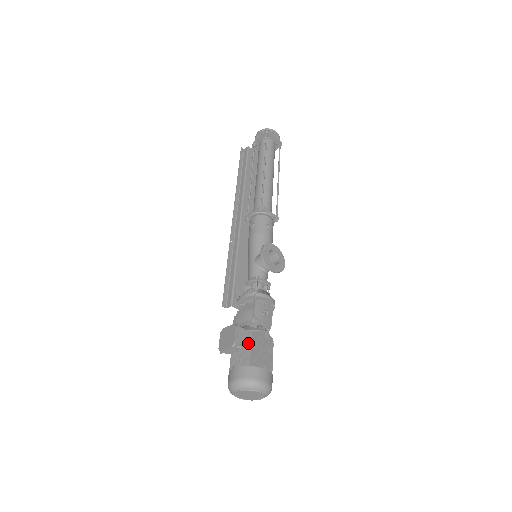
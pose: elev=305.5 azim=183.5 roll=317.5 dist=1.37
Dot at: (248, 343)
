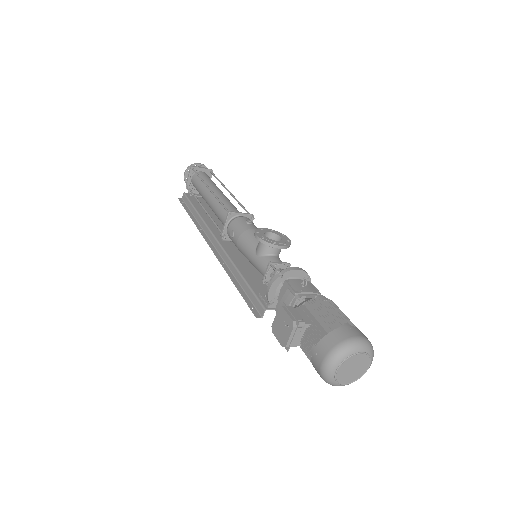
Dot at: (309, 316)
